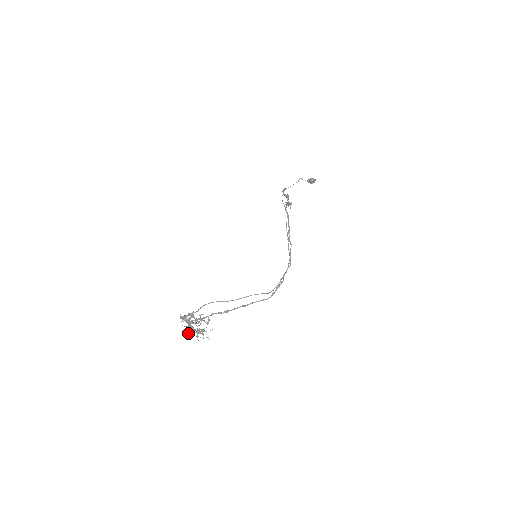
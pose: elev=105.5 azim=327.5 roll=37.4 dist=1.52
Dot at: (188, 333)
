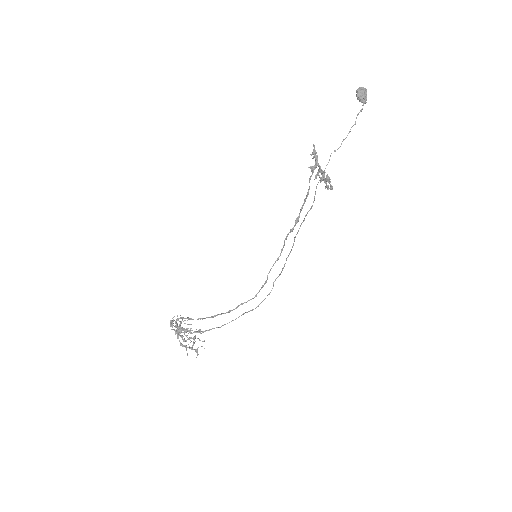
Dot at: (172, 327)
